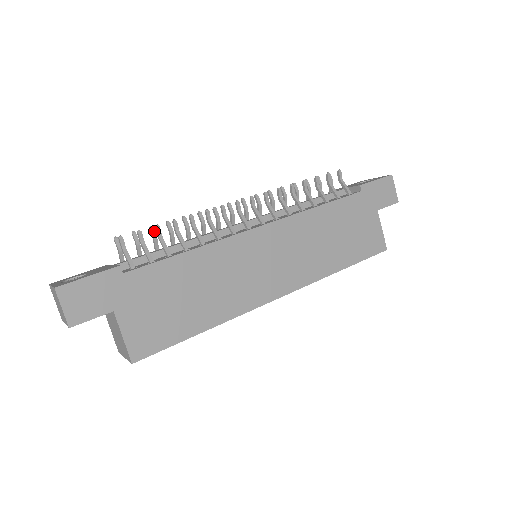
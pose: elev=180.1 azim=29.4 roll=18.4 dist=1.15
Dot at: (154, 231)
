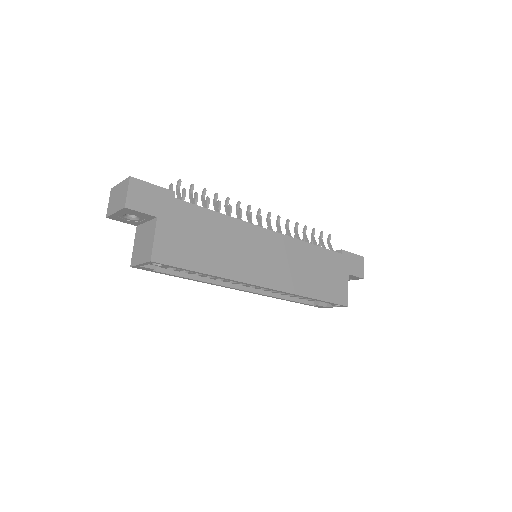
Dot at: (197, 196)
